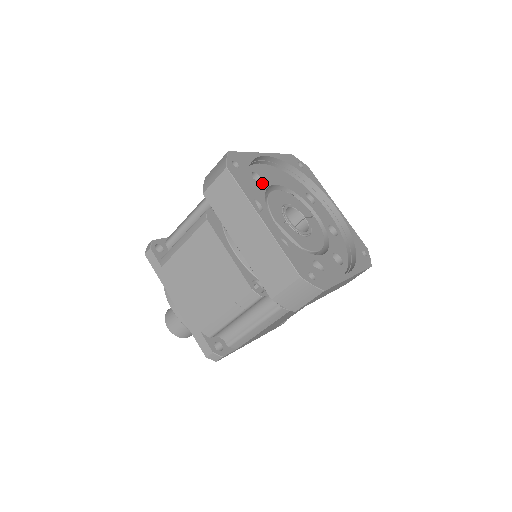
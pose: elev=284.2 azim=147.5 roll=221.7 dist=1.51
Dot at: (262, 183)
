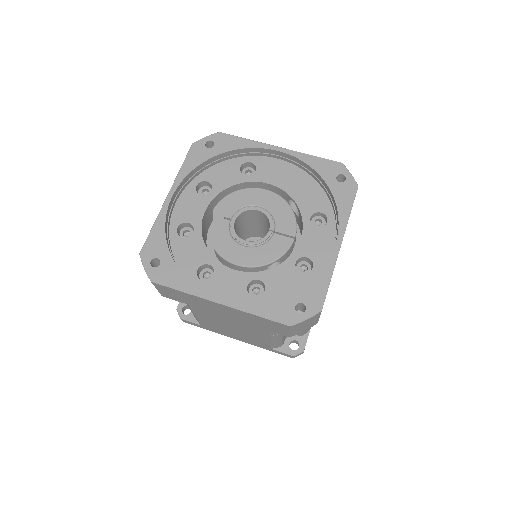
Dot at: occluded
